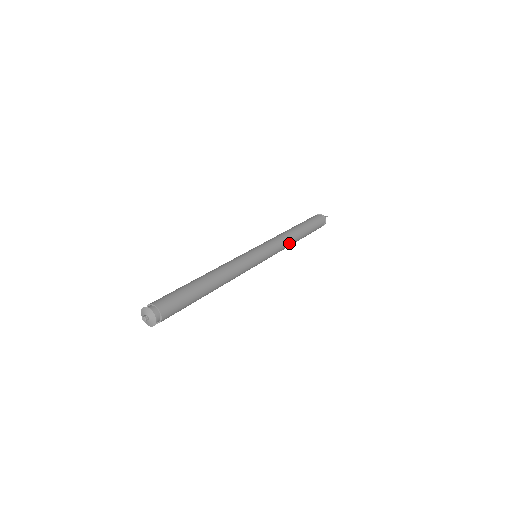
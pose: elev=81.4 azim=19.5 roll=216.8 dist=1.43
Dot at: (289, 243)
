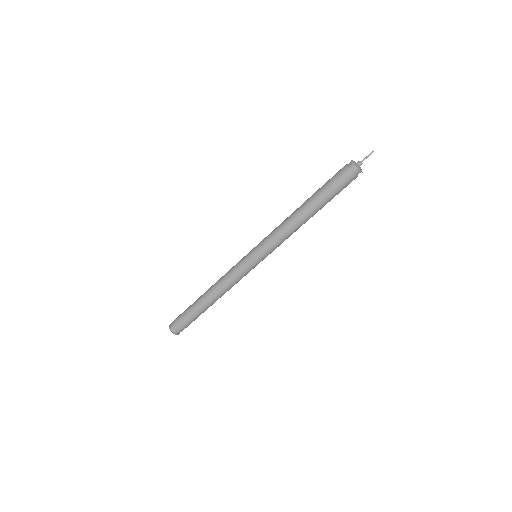
Dot at: (294, 231)
